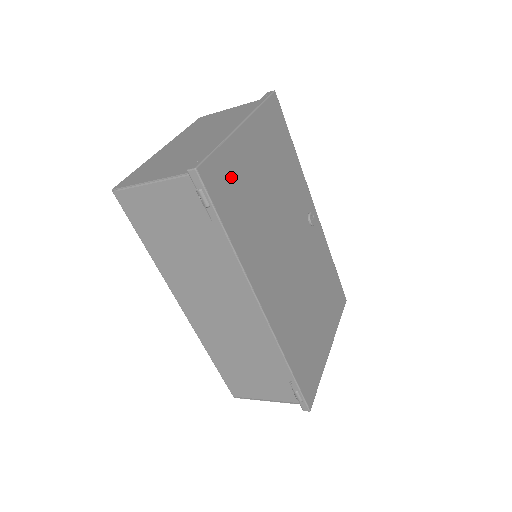
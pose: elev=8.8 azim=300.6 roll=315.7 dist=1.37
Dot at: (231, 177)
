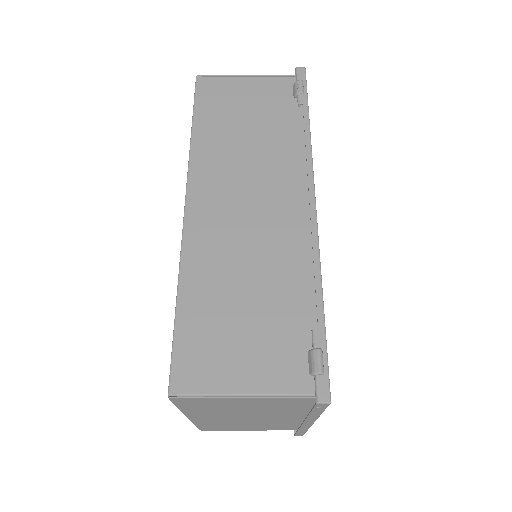
Dot at: occluded
